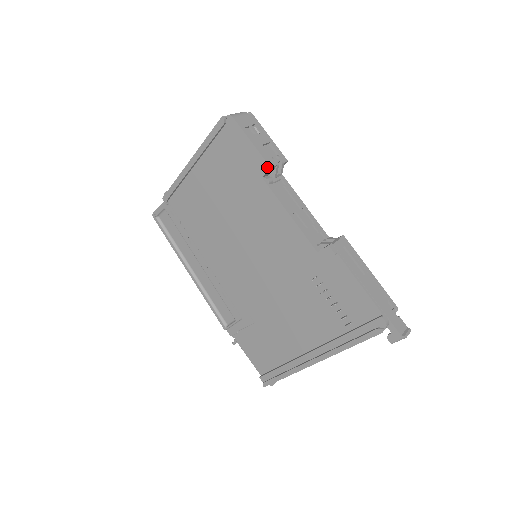
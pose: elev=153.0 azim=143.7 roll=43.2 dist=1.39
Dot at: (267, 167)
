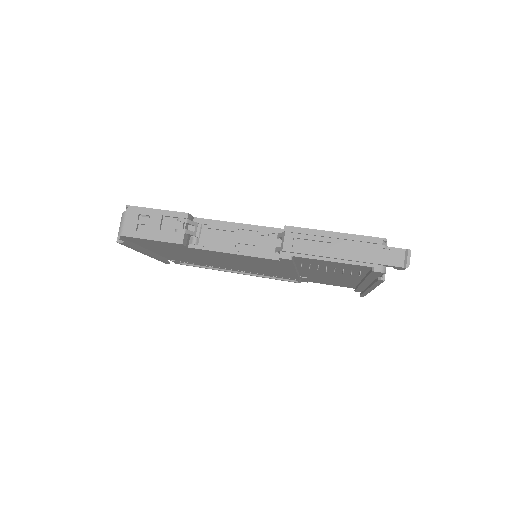
Dot at: (180, 245)
